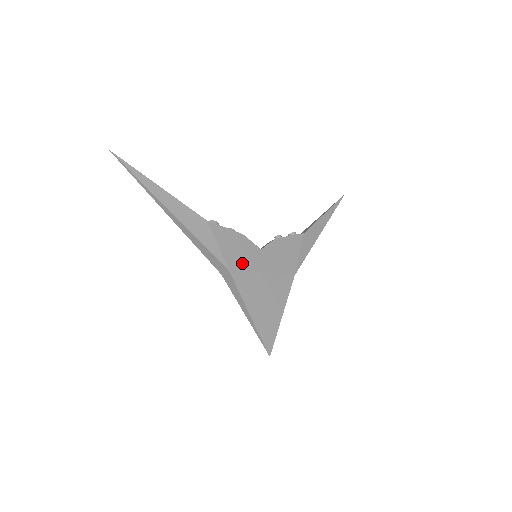
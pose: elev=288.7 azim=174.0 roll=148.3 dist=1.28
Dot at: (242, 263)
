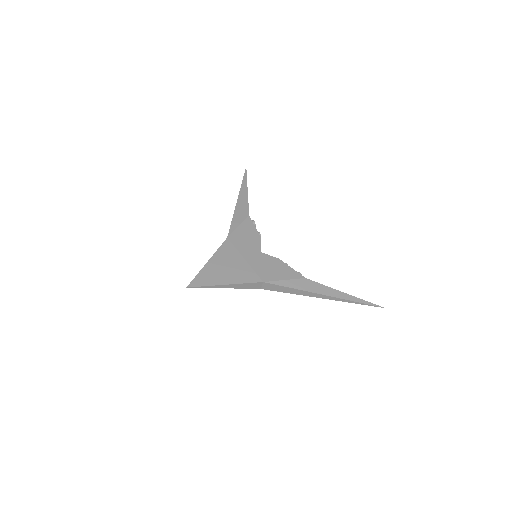
Dot at: (239, 244)
